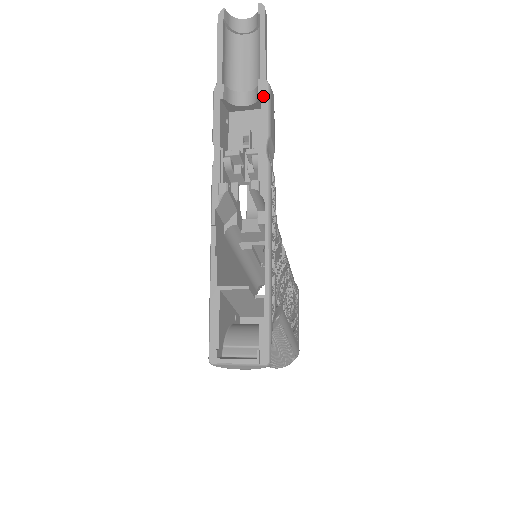
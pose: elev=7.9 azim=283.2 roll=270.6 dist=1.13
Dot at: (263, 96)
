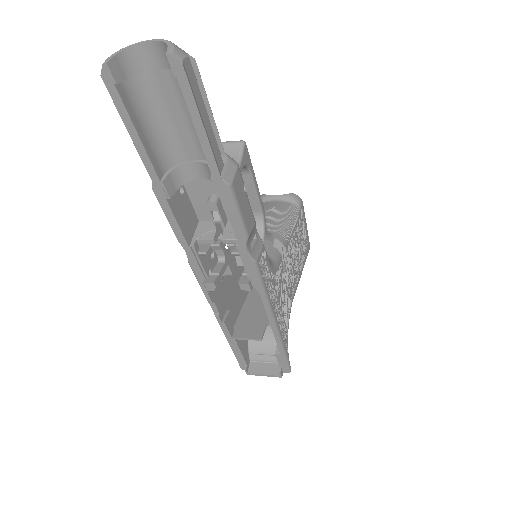
Dot at: (225, 200)
